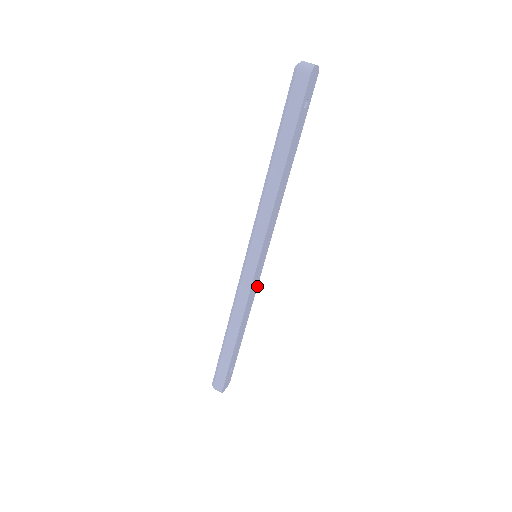
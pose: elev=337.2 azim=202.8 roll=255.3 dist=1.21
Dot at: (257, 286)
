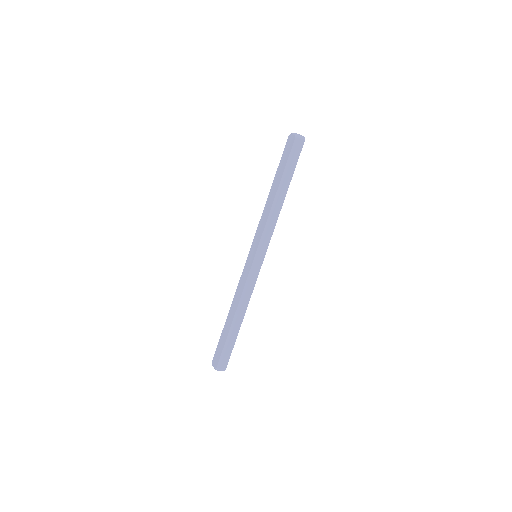
Dot at: occluded
